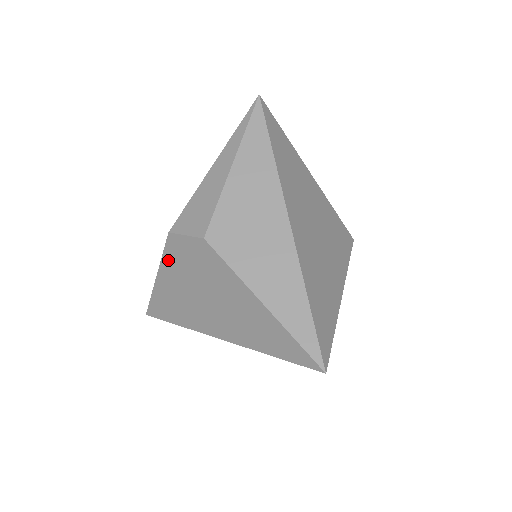
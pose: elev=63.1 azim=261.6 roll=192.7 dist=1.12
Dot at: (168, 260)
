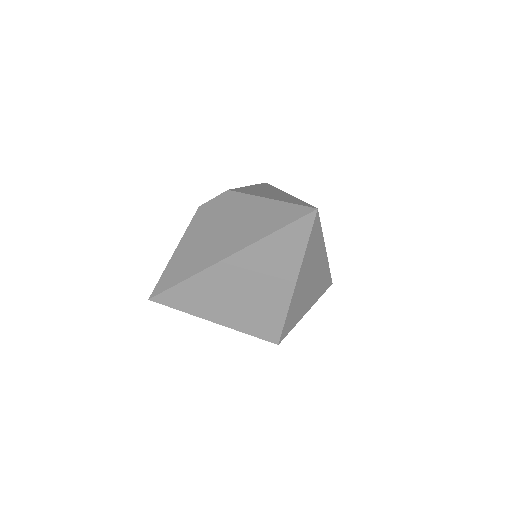
Dot at: (192, 227)
